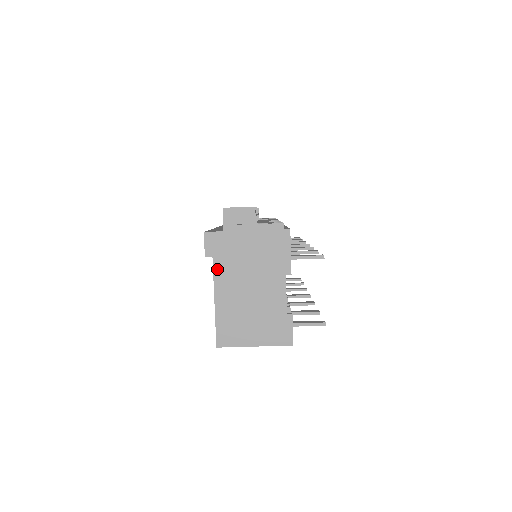
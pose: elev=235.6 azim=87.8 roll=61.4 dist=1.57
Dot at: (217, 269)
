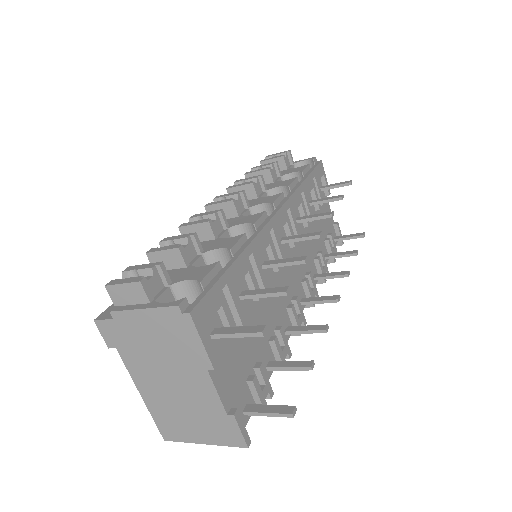
Dot at: (127, 361)
